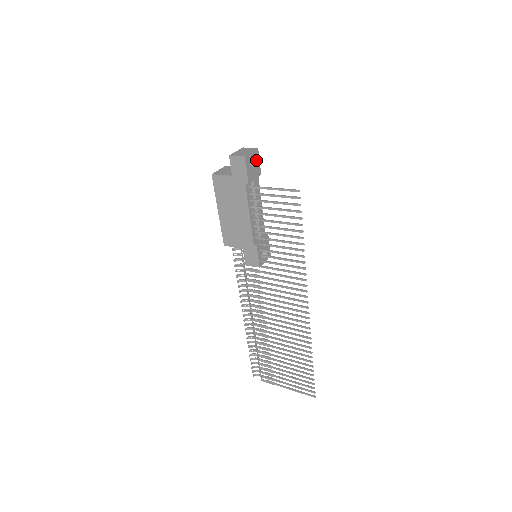
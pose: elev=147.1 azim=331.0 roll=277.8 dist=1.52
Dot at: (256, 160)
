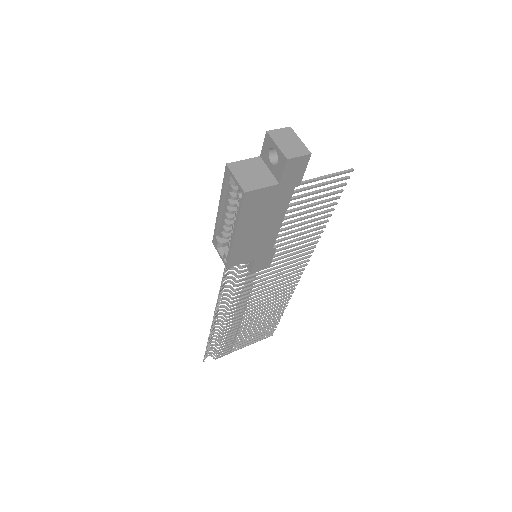
Dot at: occluded
